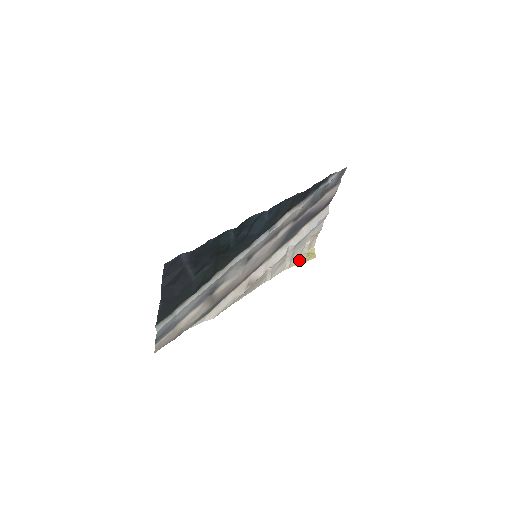
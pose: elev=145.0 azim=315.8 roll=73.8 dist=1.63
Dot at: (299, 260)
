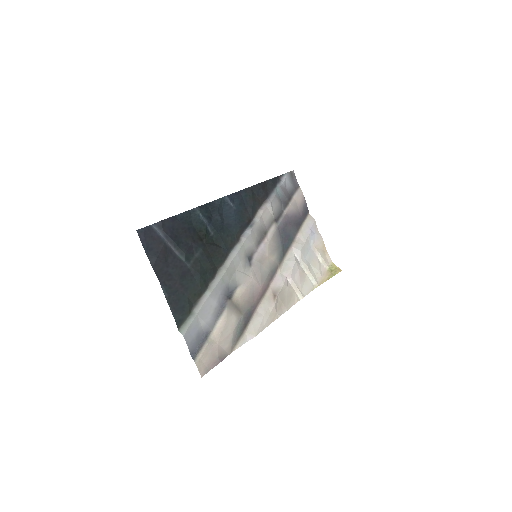
Dot at: (325, 277)
